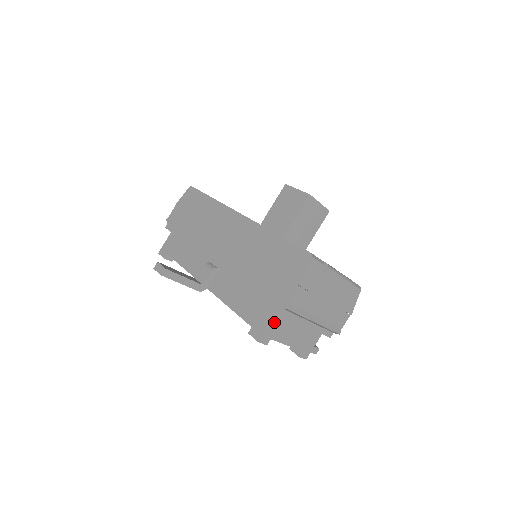
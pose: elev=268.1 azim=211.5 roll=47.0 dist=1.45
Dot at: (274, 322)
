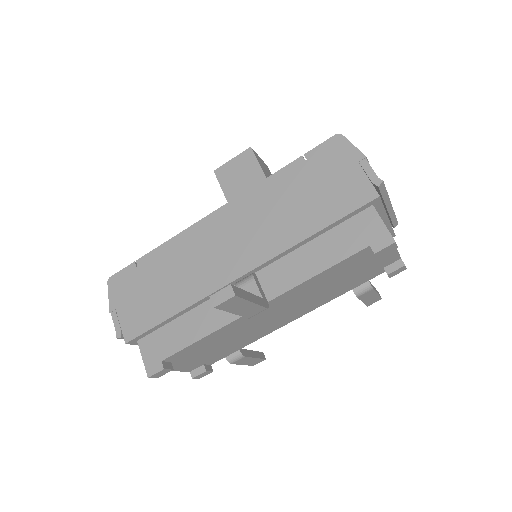
Dot at: (380, 218)
